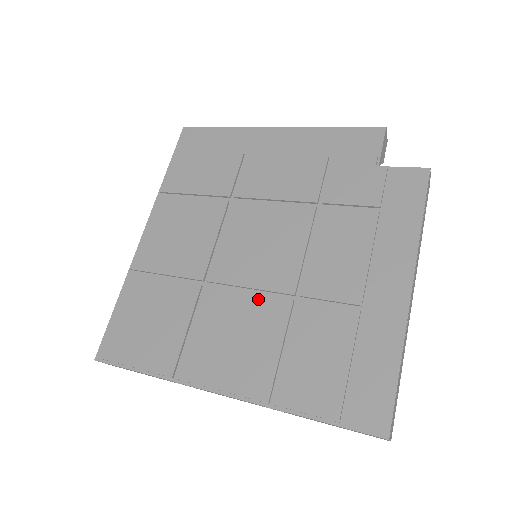
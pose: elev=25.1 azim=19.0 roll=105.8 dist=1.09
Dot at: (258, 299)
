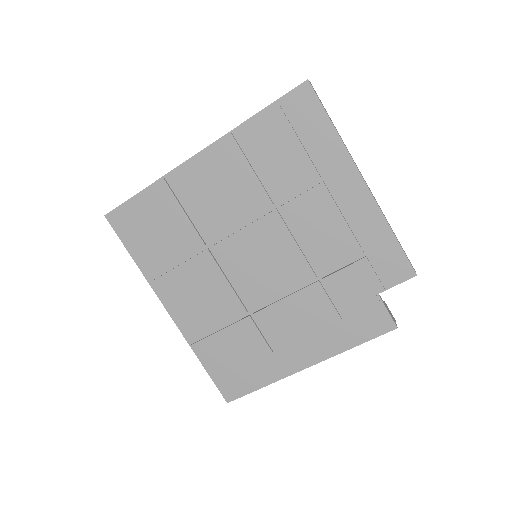
Dot at: (230, 291)
